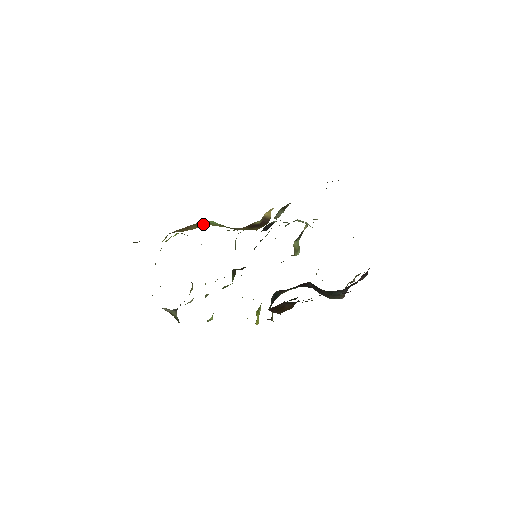
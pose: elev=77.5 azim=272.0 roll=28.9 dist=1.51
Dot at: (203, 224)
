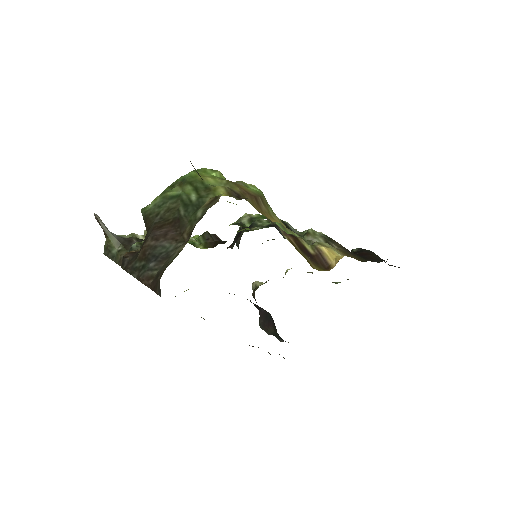
Dot at: occluded
